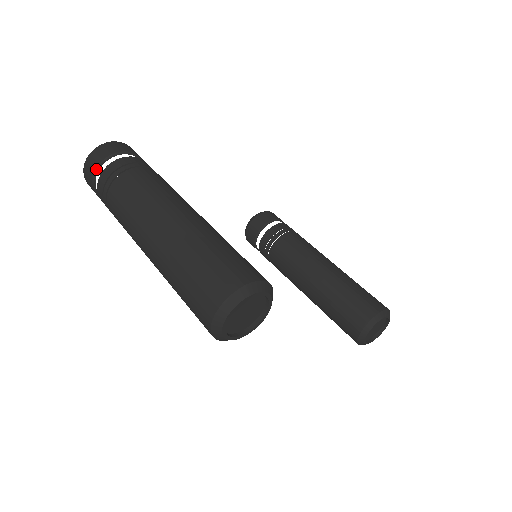
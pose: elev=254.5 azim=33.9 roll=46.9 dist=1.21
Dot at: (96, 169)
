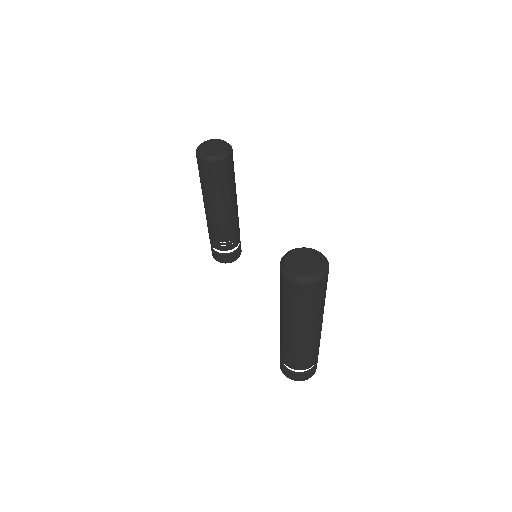
Dot at: occluded
